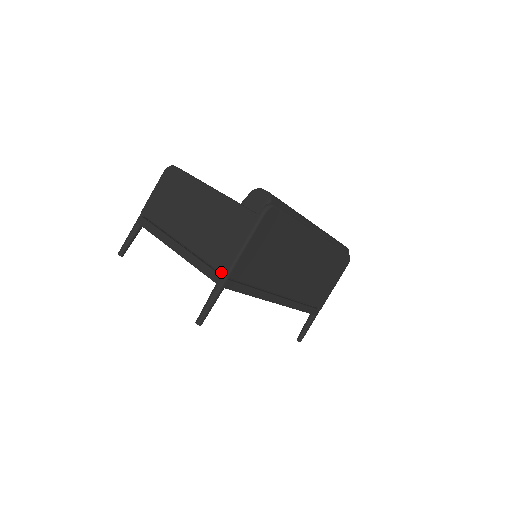
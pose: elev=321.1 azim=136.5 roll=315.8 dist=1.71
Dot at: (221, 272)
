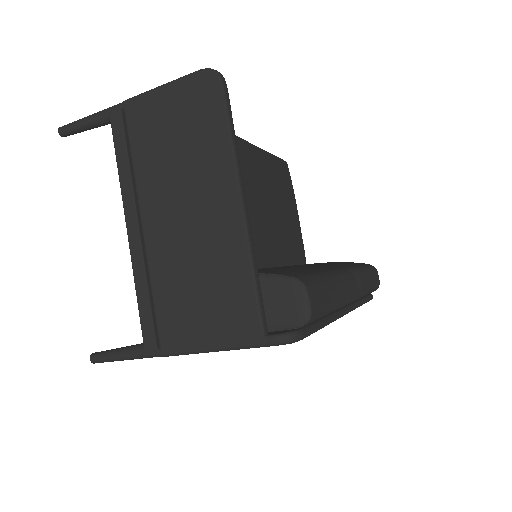
Dot at: (160, 343)
